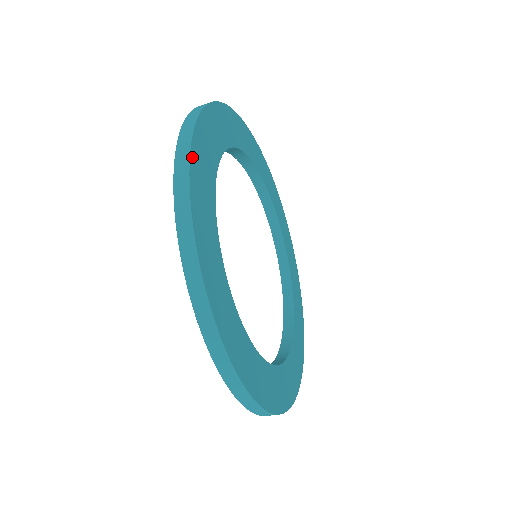
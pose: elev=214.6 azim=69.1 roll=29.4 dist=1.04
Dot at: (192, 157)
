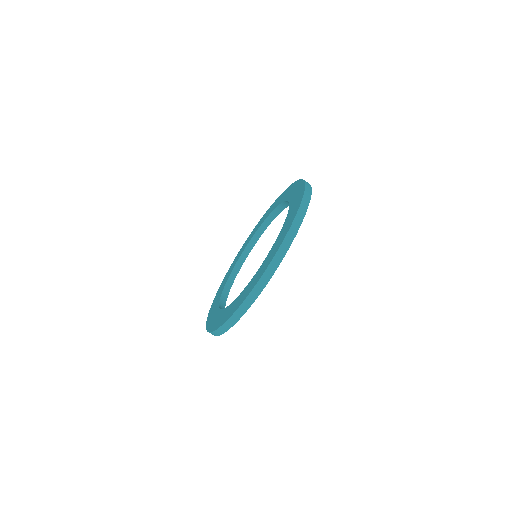
Dot at: occluded
